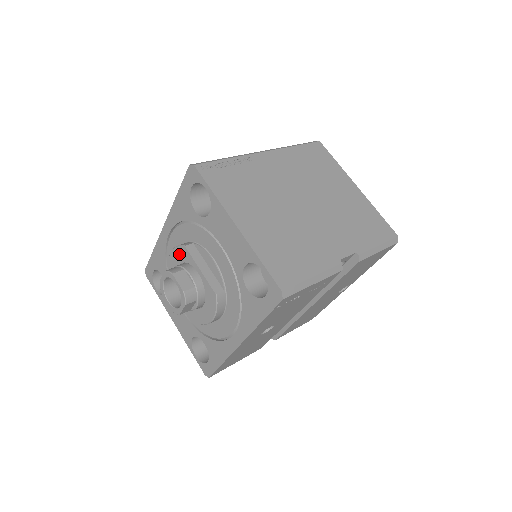
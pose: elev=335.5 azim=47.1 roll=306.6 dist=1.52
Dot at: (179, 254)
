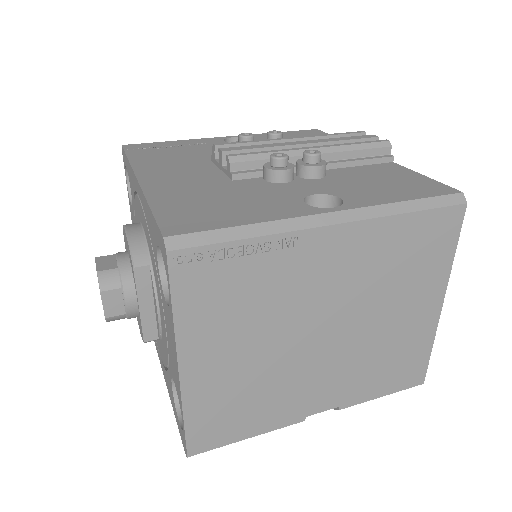
Dot at: (129, 254)
